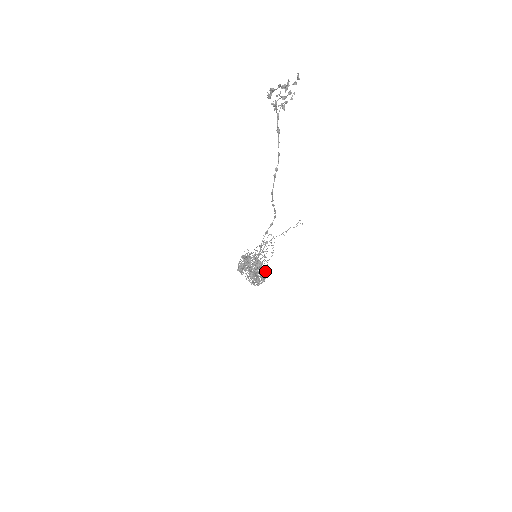
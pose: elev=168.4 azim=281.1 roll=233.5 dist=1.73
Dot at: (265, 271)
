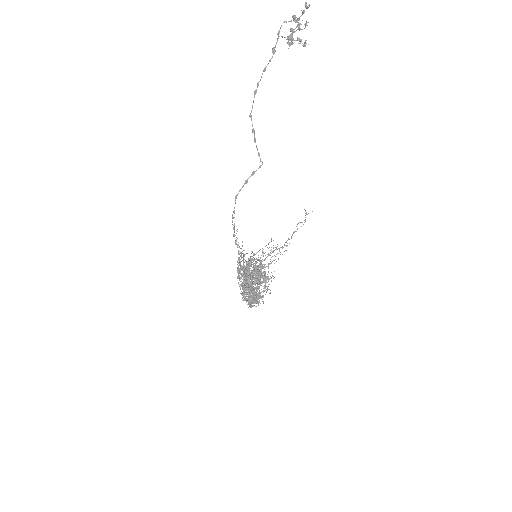
Dot at: (264, 290)
